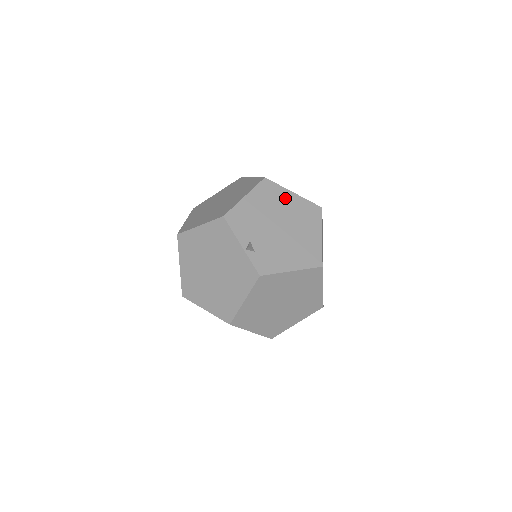
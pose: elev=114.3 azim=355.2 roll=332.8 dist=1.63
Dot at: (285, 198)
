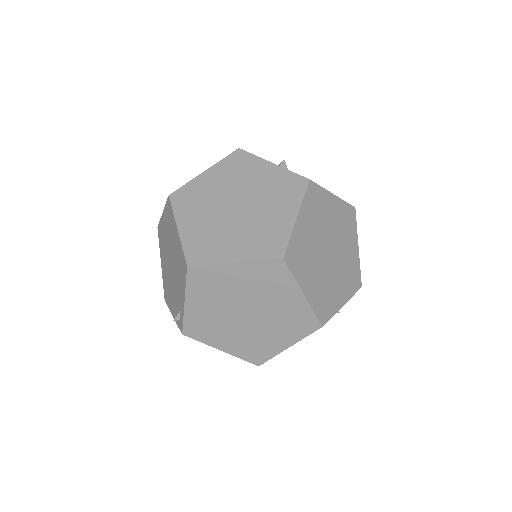
Dot at: occluded
